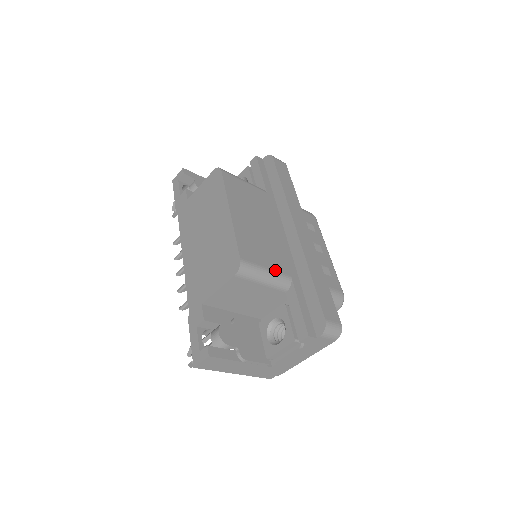
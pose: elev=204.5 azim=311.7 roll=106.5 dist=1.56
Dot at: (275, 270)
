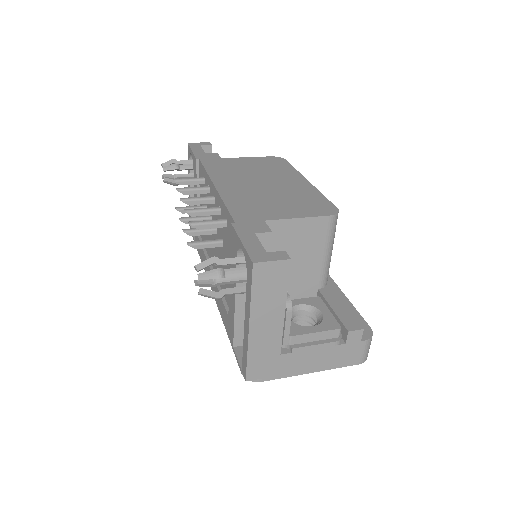
Dot at: occluded
